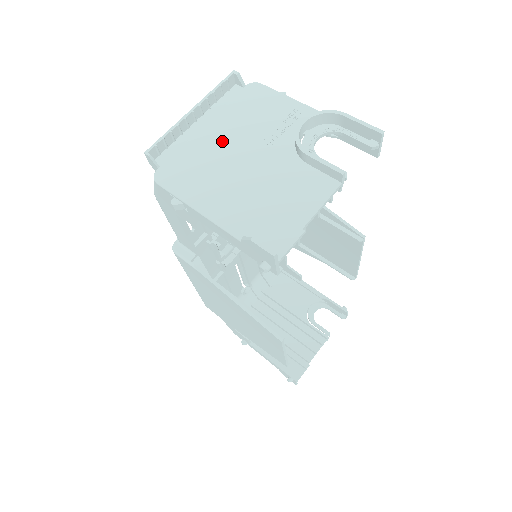
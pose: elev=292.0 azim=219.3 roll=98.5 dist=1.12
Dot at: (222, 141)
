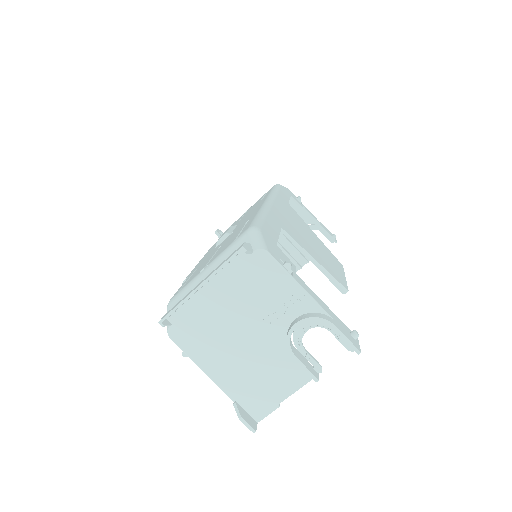
Dot at: (226, 313)
